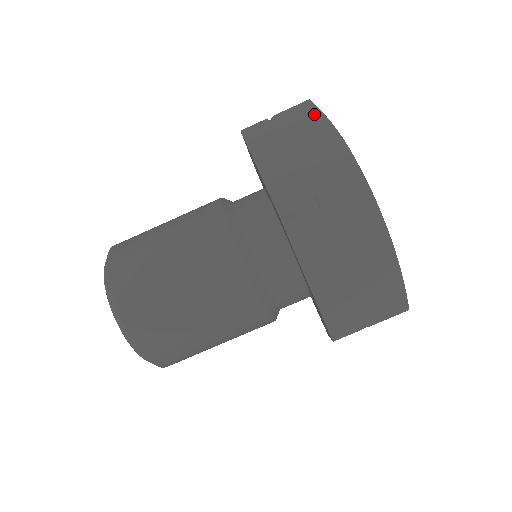
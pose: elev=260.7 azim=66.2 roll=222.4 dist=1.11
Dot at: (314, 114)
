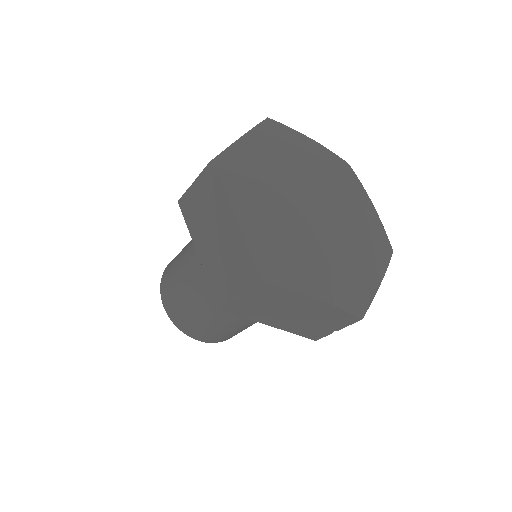
Dot at: (216, 186)
